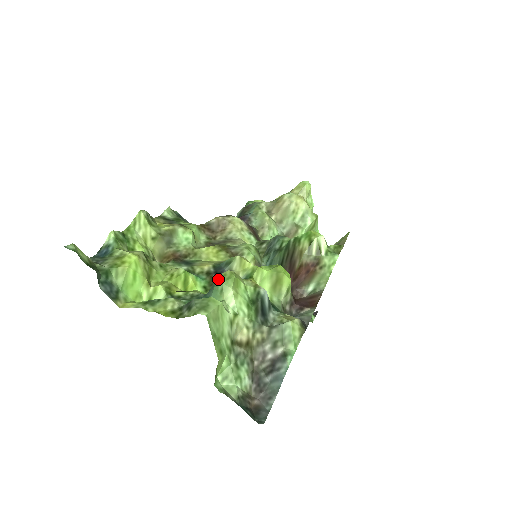
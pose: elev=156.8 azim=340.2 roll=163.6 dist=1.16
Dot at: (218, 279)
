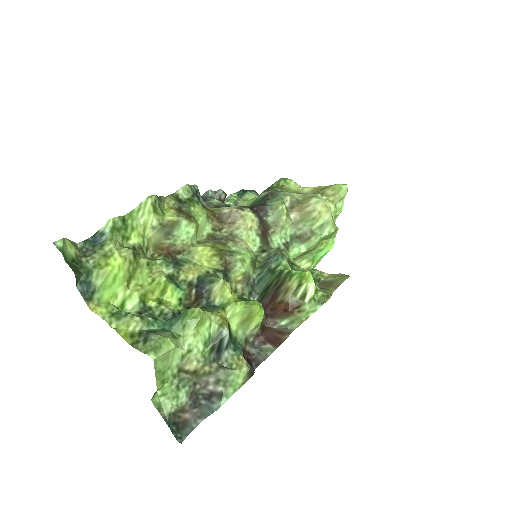
Dot at: (186, 313)
